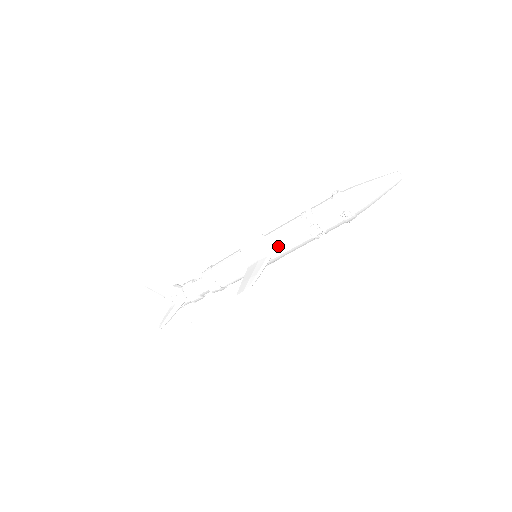
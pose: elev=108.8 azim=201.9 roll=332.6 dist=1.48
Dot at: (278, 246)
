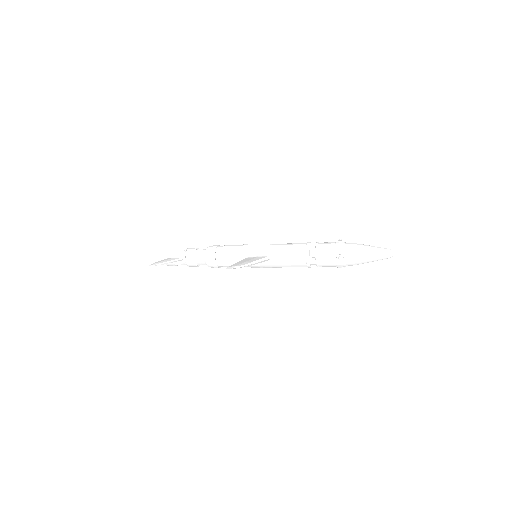
Dot at: (278, 254)
